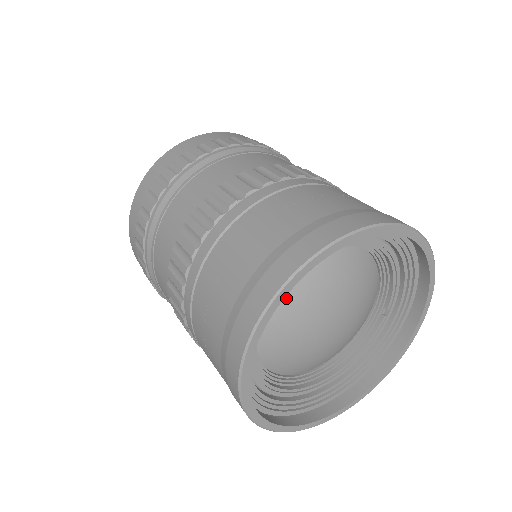
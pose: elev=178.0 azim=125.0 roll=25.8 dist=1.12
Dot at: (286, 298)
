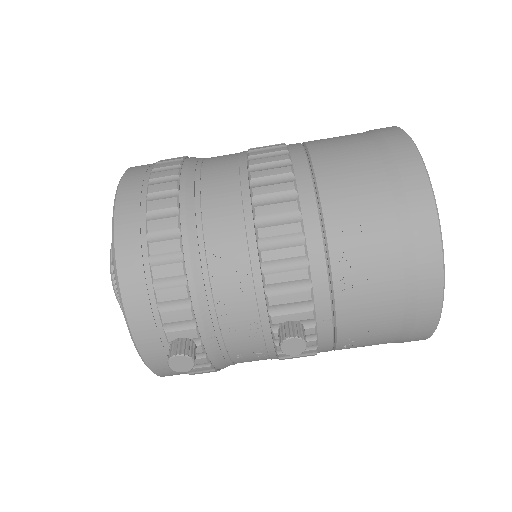
Dot at: occluded
